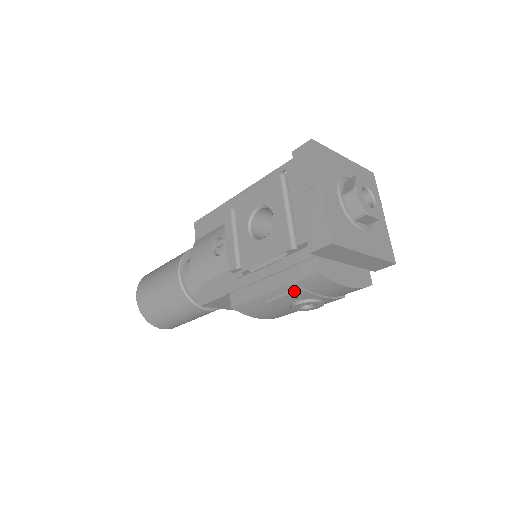
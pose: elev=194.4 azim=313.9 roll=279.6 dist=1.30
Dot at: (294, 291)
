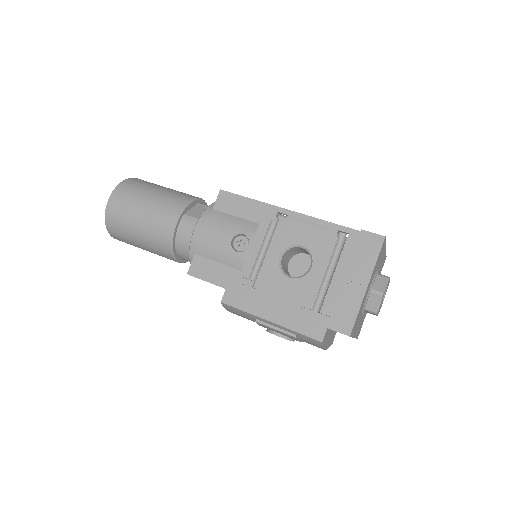
Dot at: (288, 333)
